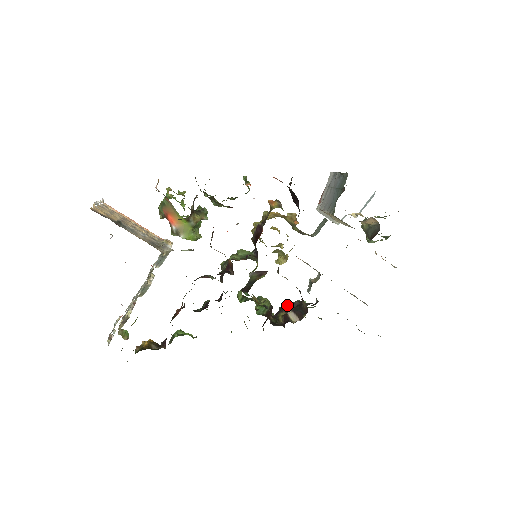
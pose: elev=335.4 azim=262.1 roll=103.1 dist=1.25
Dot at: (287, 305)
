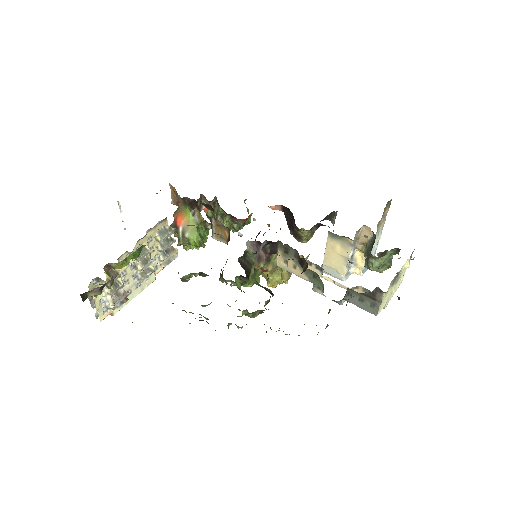
Dot at: occluded
